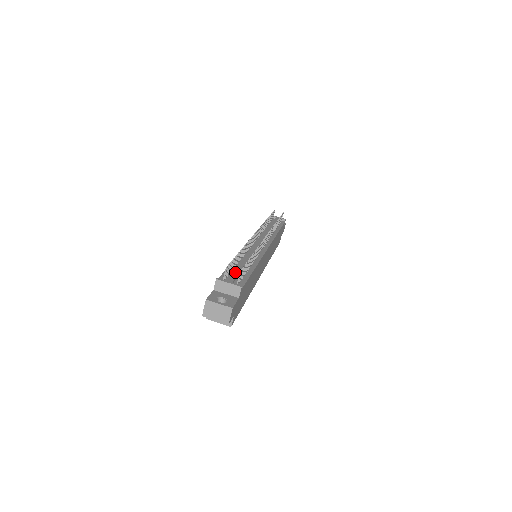
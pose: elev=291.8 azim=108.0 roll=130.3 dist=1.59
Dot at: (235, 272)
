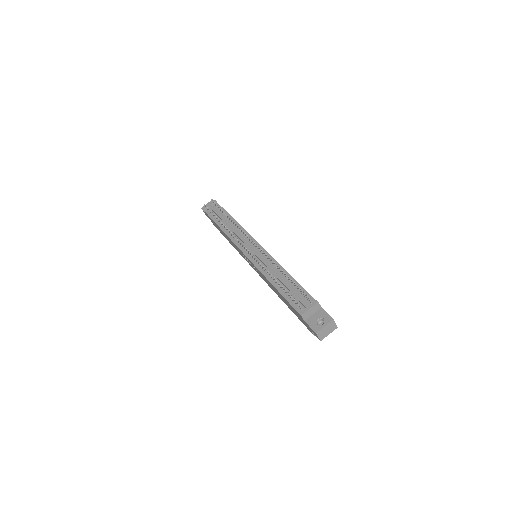
Dot at: (295, 295)
